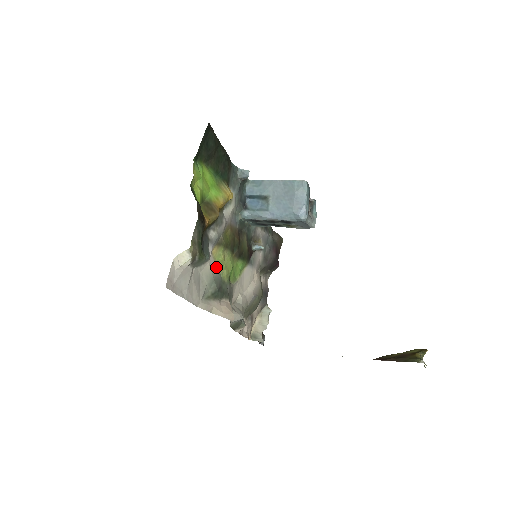
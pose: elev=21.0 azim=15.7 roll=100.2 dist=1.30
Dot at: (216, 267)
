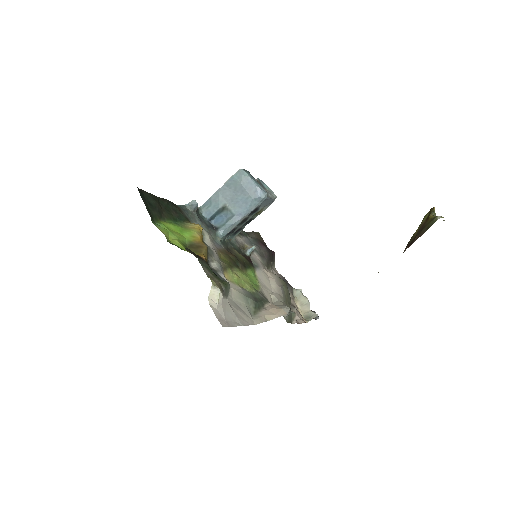
Dot at: (238, 287)
